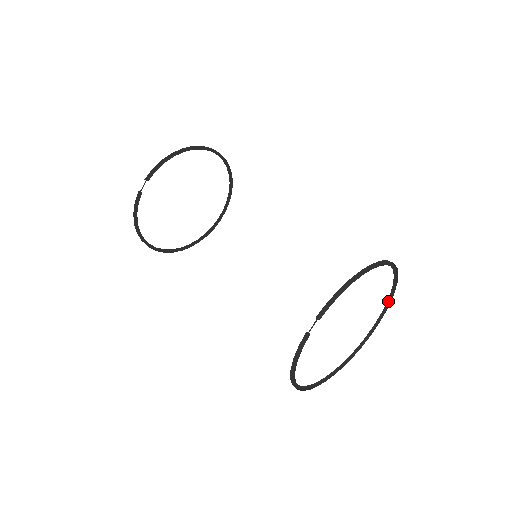
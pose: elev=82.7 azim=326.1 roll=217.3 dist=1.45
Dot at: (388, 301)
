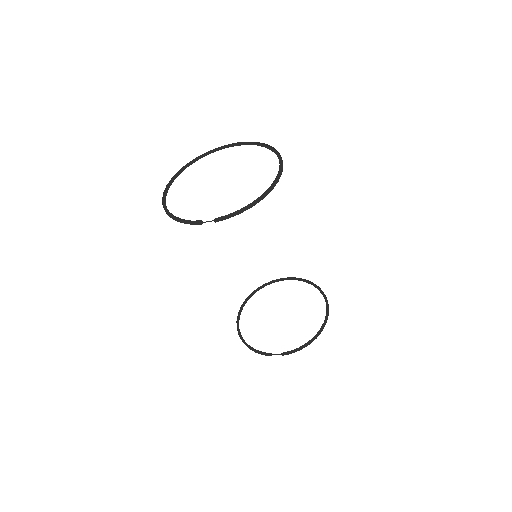
Dot at: occluded
